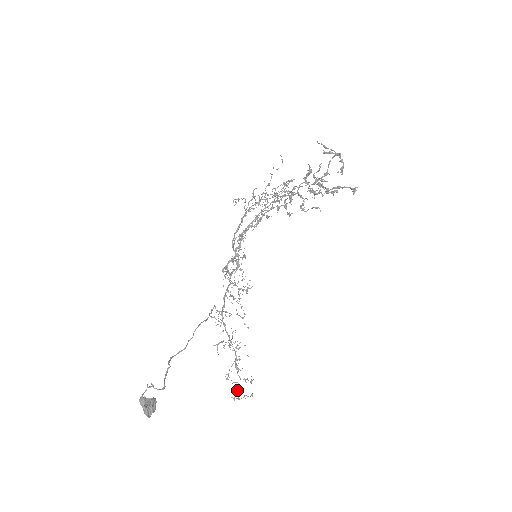
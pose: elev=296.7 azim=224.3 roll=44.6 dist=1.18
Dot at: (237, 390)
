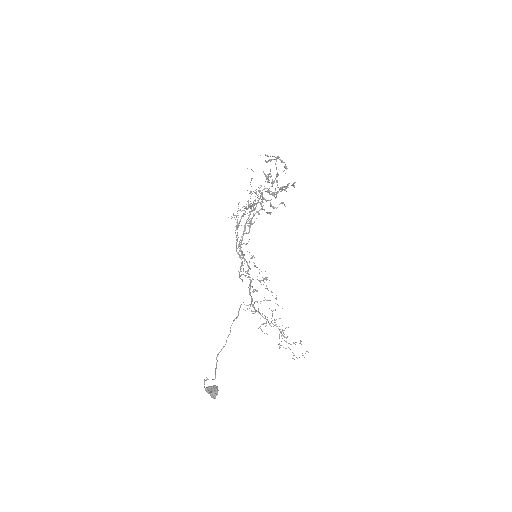
Dot at: (292, 352)
